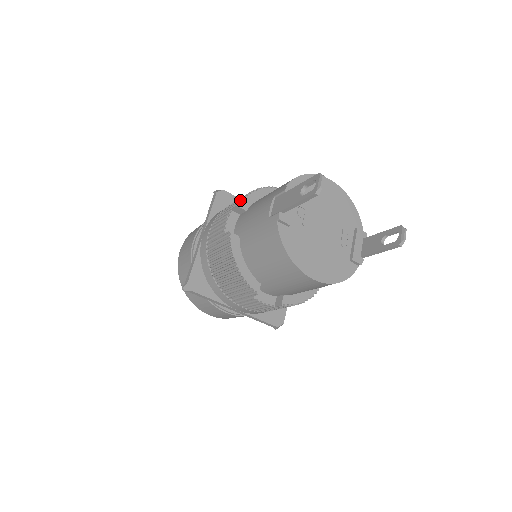
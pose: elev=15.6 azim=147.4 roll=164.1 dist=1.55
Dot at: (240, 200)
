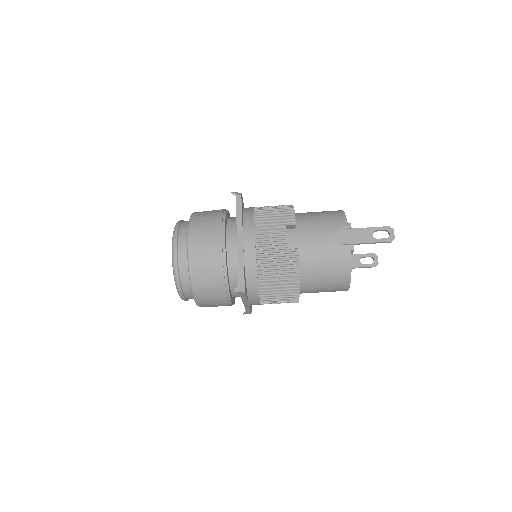
Dot at: (293, 218)
